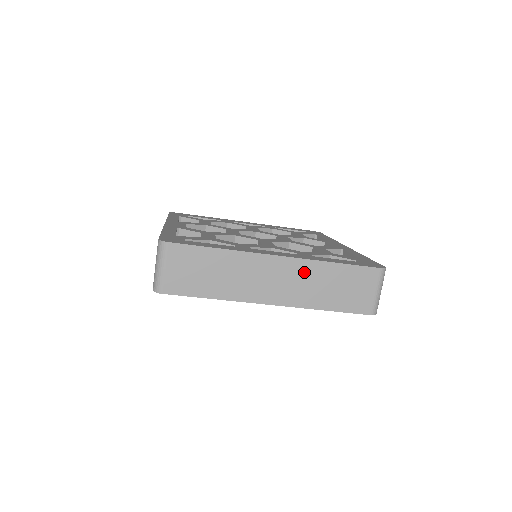
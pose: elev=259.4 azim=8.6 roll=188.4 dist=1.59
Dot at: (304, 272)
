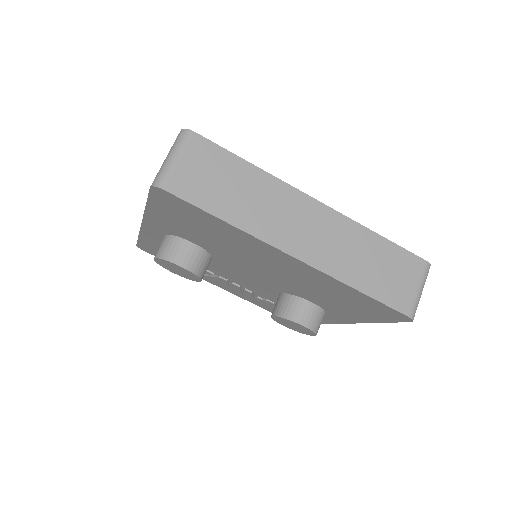
Dot at: (342, 231)
